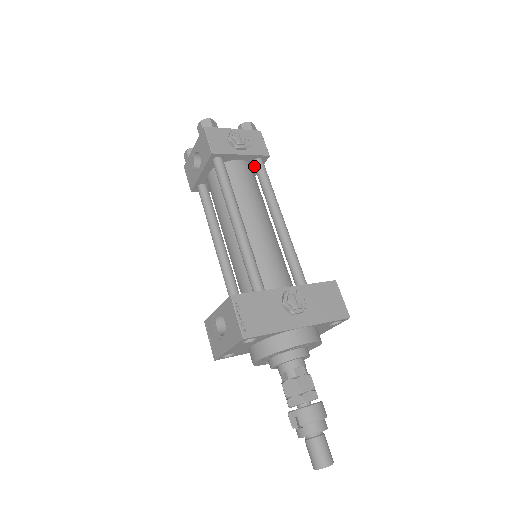
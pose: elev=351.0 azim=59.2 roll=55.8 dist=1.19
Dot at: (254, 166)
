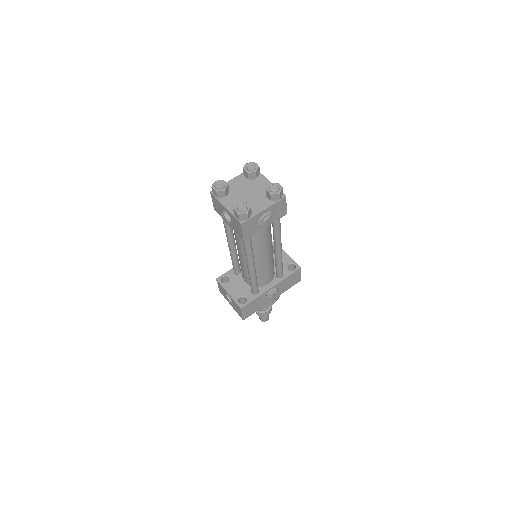
Dot at: occluded
